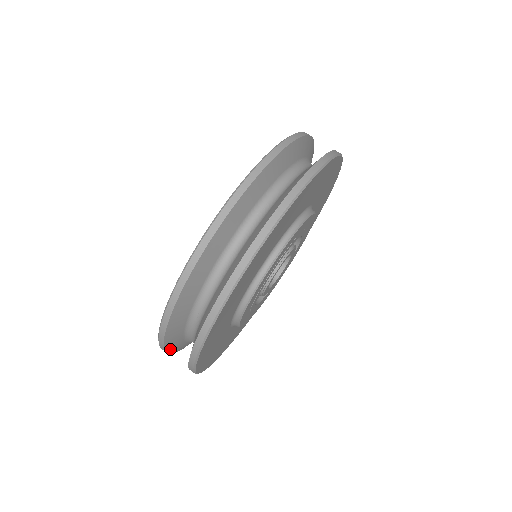
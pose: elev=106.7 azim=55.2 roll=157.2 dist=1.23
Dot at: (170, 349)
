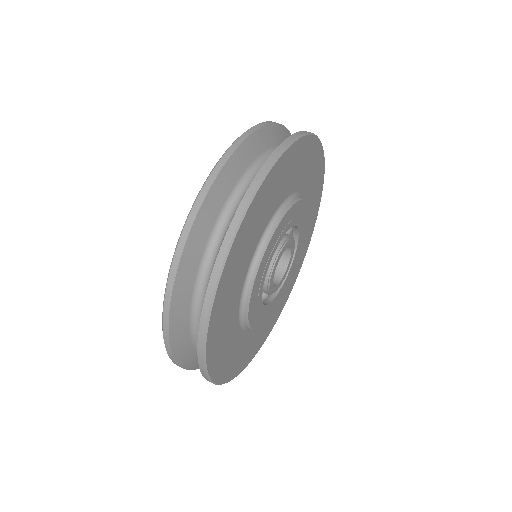
Dot at: (192, 366)
